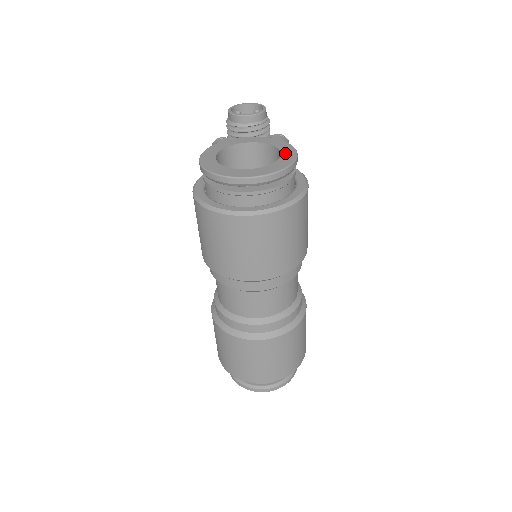
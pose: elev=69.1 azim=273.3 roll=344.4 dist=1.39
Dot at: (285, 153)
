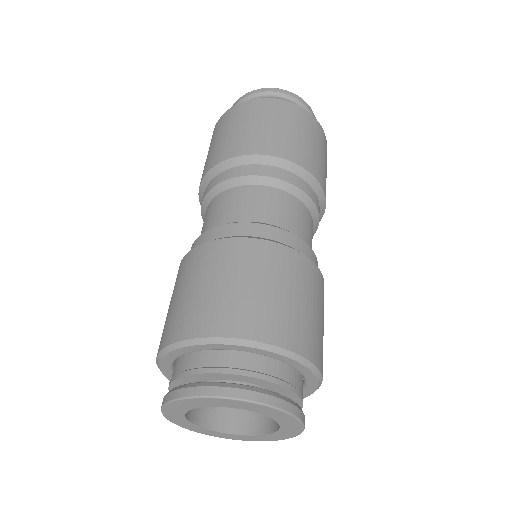
Dot at: occluded
